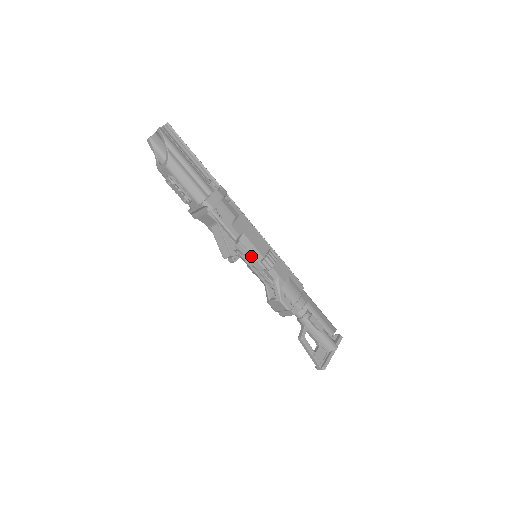
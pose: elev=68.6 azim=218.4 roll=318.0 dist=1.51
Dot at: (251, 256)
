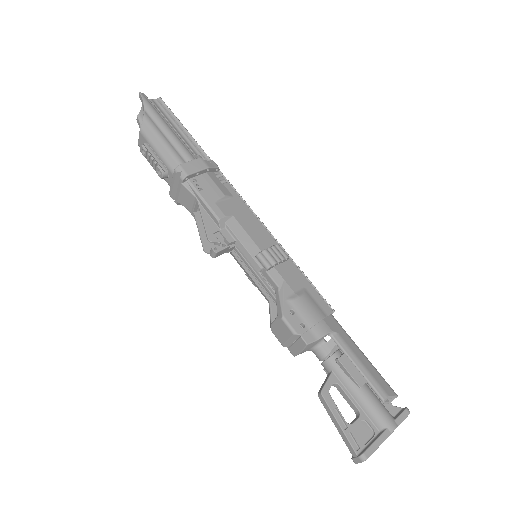
Dot at: (242, 248)
